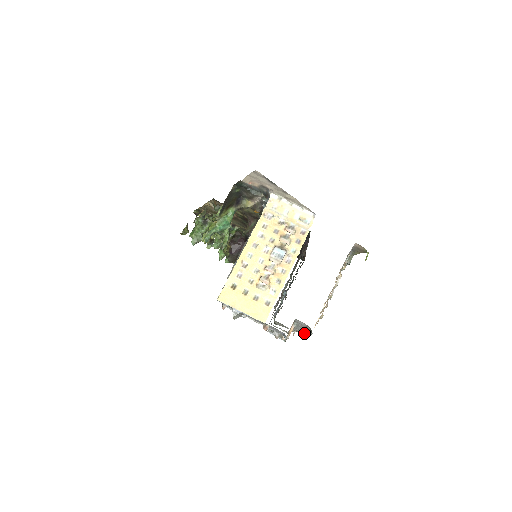
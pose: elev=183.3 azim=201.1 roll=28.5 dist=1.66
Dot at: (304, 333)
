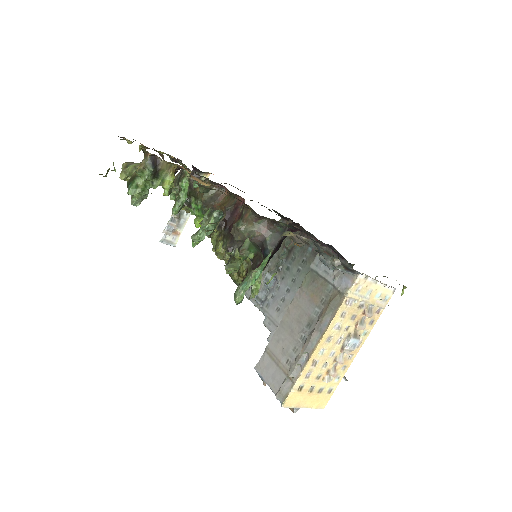
Dot at: occluded
